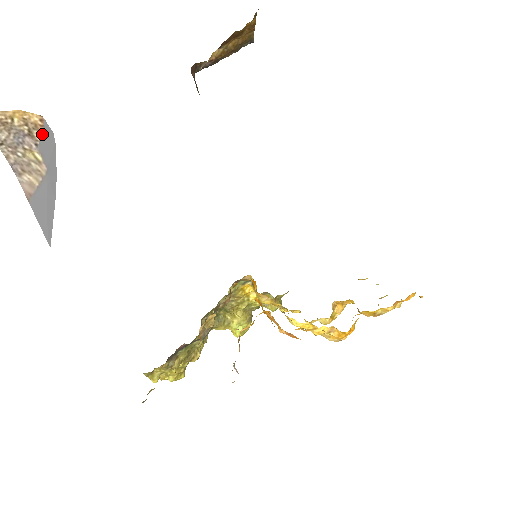
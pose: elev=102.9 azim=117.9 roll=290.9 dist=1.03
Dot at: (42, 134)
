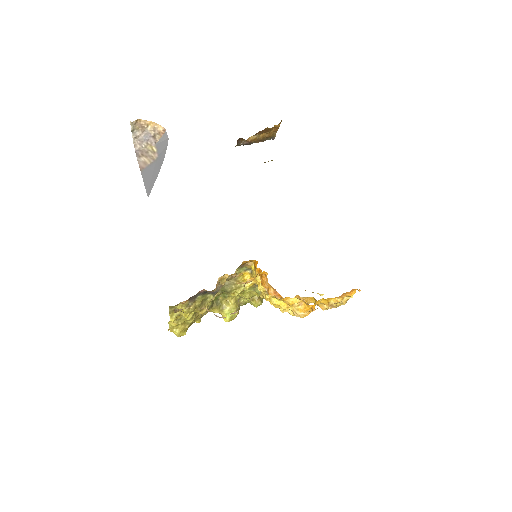
Dot at: (161, 138)
